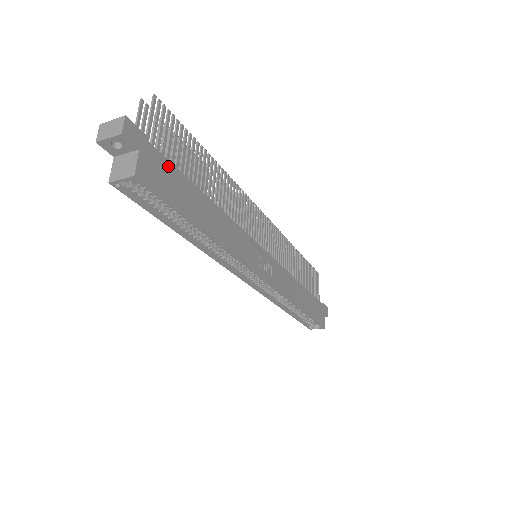
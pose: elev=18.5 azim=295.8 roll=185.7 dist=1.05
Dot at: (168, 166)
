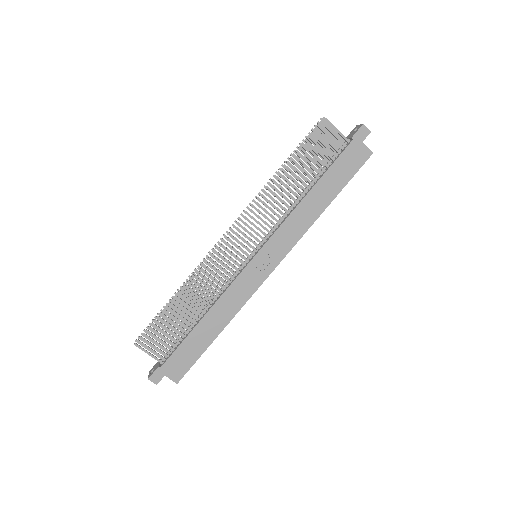
Dot at: (175, 355)
